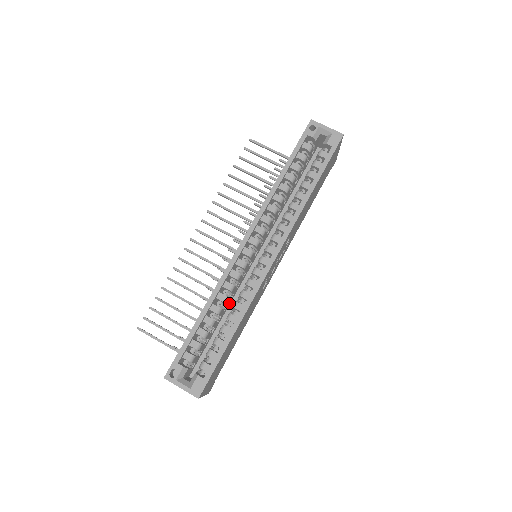
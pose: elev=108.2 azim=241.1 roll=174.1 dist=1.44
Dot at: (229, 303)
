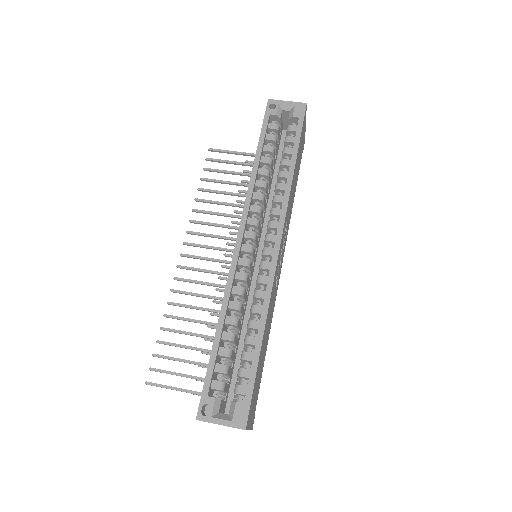
Dot at: (243, 314)
